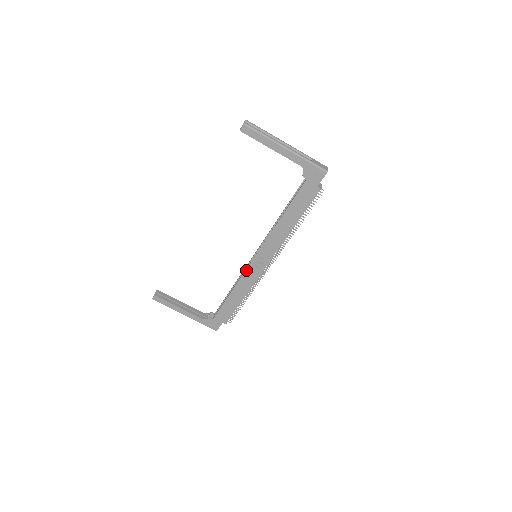
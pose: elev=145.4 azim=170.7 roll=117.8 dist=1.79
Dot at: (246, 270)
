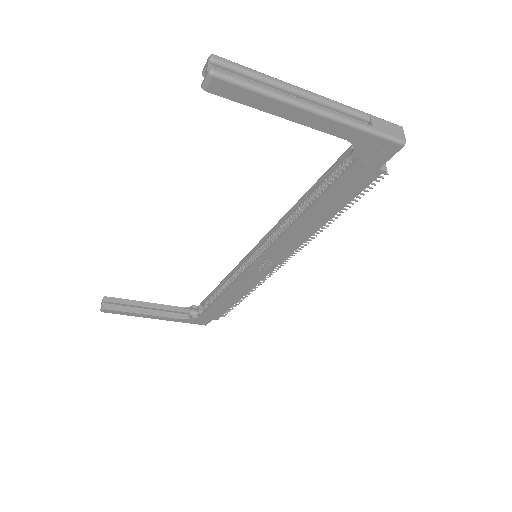
Dot at: (242, 275)
